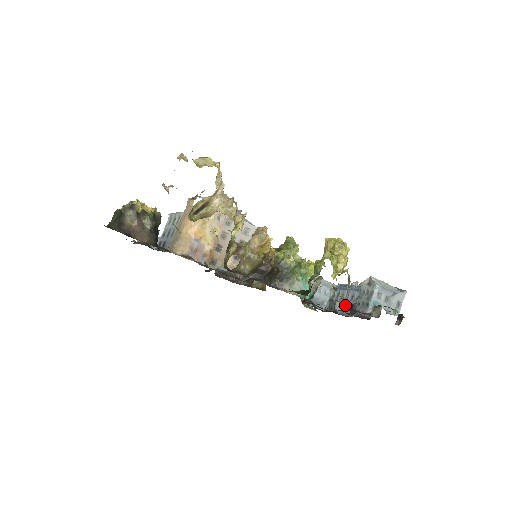
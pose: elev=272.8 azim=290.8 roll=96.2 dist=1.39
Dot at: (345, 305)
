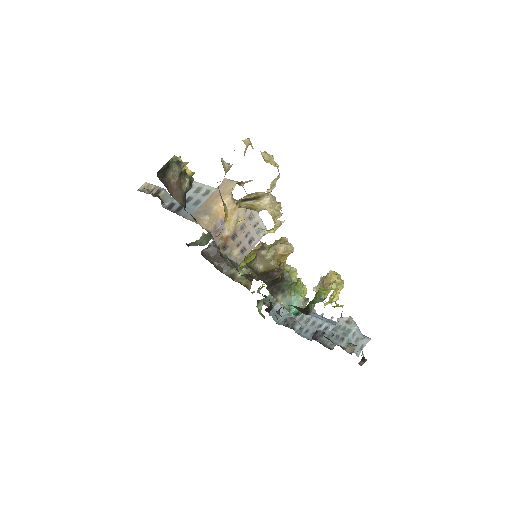
Dot at: (304, 327)
